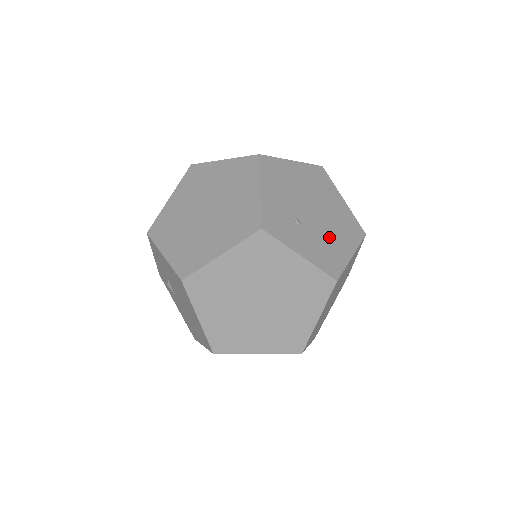
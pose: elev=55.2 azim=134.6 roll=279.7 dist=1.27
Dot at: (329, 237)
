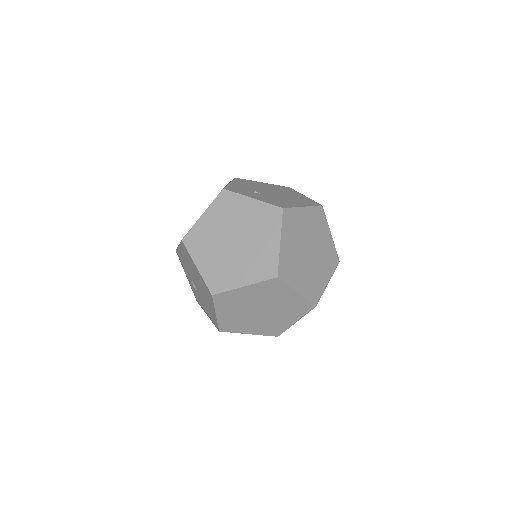
Dot at: (283, 200)
